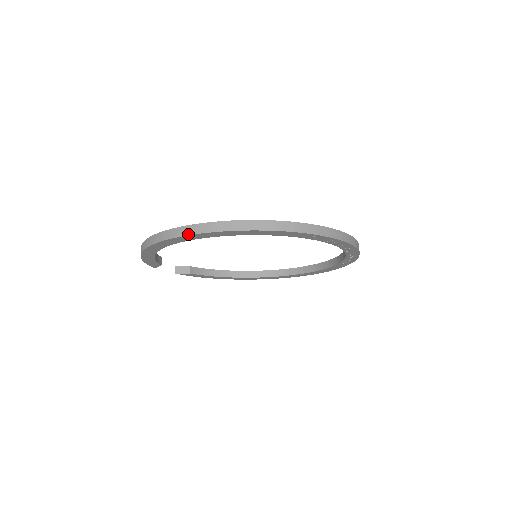
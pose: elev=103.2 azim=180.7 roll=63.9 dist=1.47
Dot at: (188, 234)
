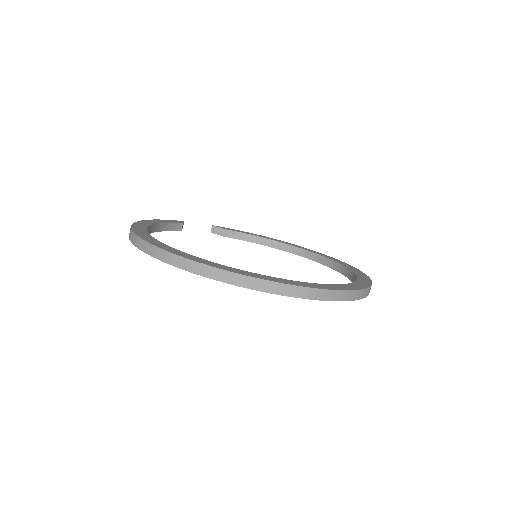
Dot at: (136, 246)
